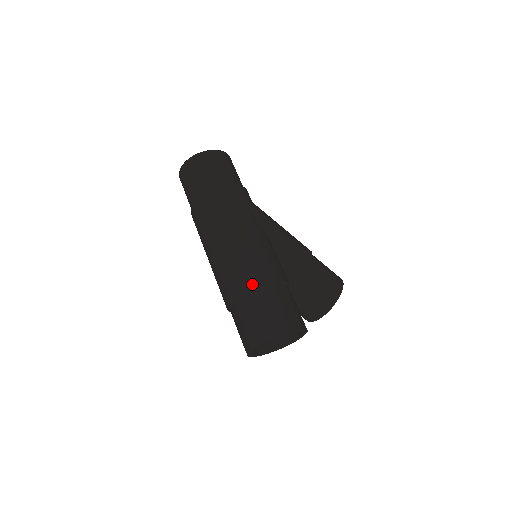
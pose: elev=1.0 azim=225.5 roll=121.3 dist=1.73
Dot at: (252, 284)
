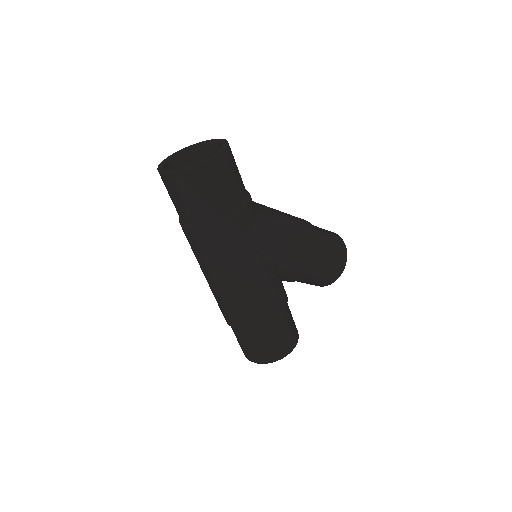
Dot at: (249, 327)
